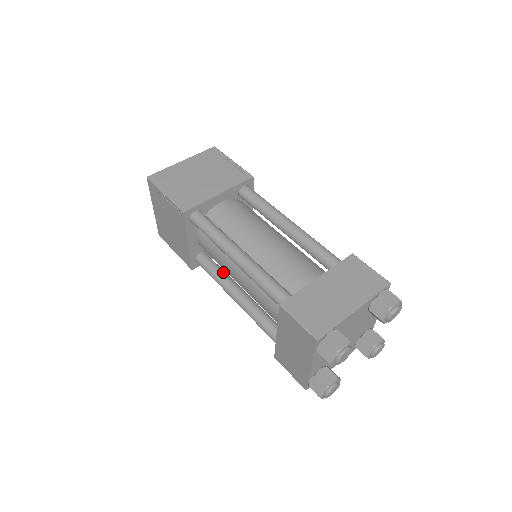
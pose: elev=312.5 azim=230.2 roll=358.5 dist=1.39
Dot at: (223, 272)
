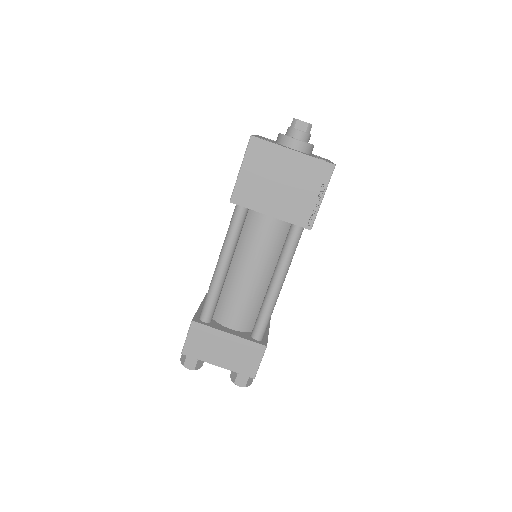
Dot at: occluded
